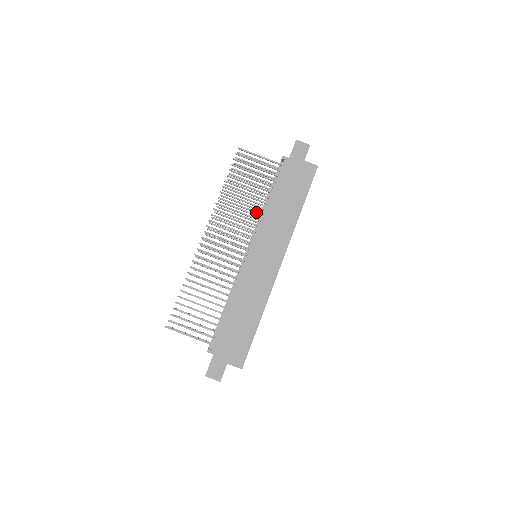
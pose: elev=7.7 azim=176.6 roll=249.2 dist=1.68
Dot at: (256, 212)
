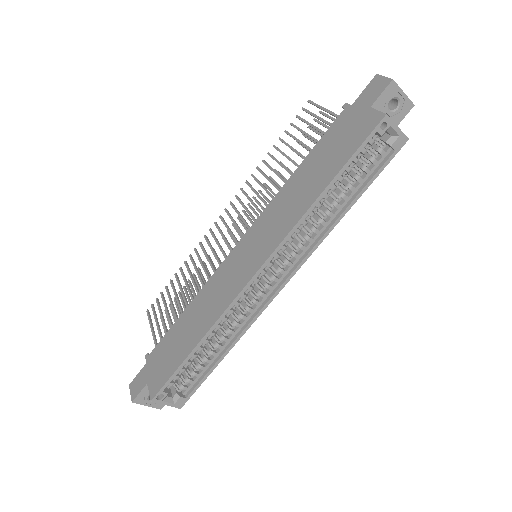
Dot at: occluded
